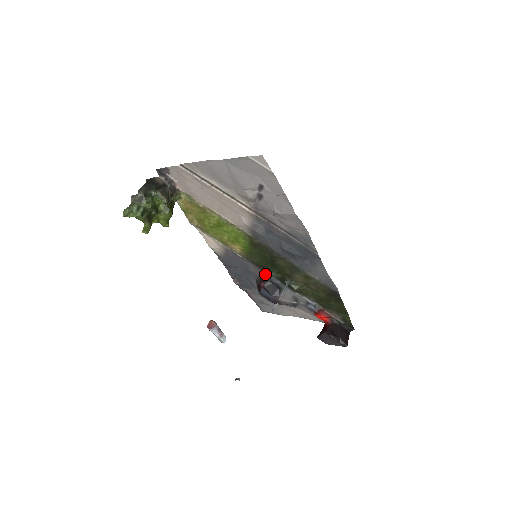
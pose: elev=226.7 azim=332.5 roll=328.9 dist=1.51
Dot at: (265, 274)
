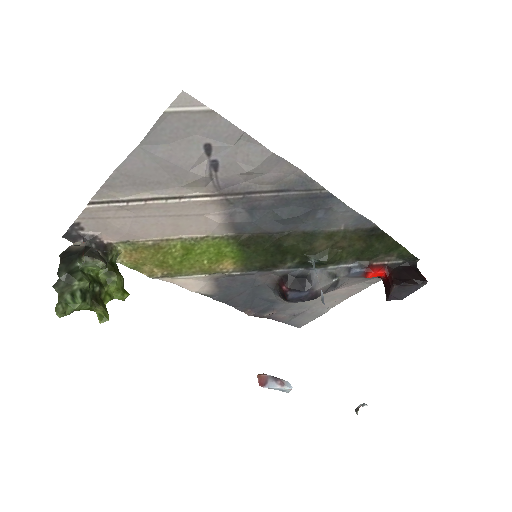
Dot at: (279, 273)
